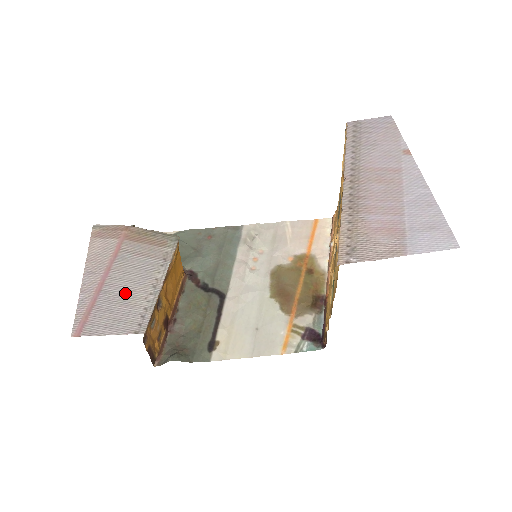
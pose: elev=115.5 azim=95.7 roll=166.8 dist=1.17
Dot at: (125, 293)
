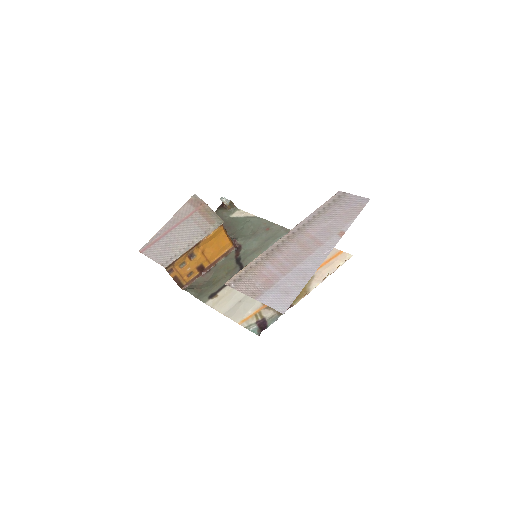
Dot at: (174, 242)
